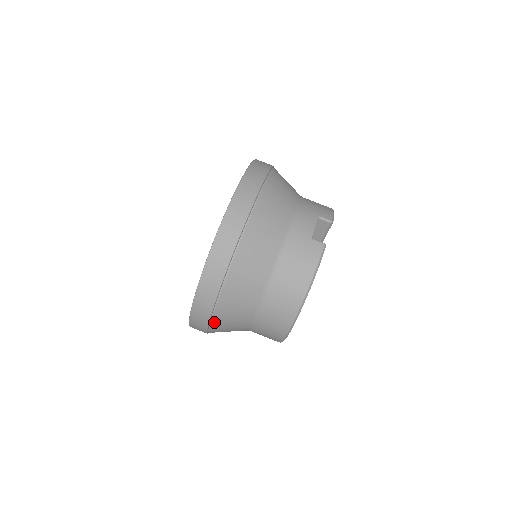
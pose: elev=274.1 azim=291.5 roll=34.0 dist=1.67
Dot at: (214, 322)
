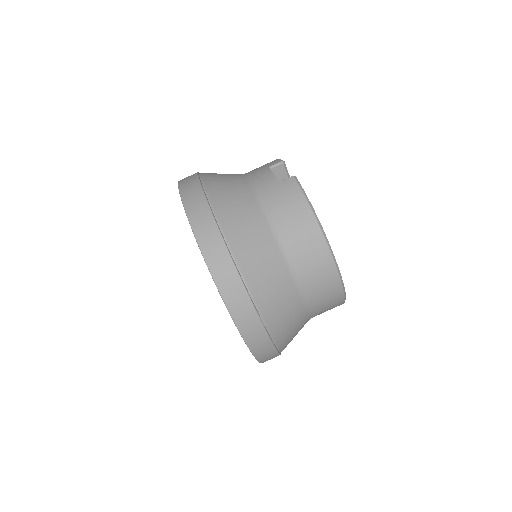
Dot at: (271, 328)
